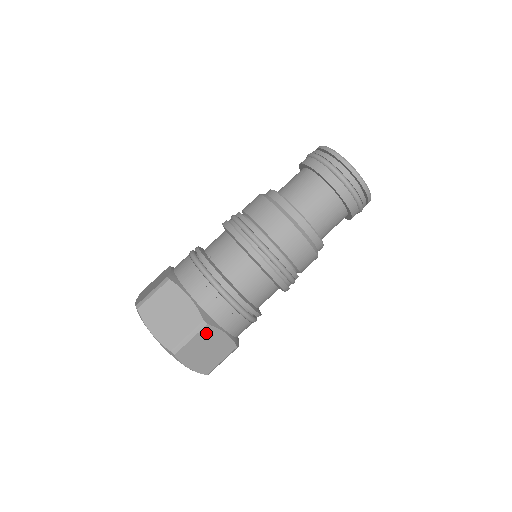
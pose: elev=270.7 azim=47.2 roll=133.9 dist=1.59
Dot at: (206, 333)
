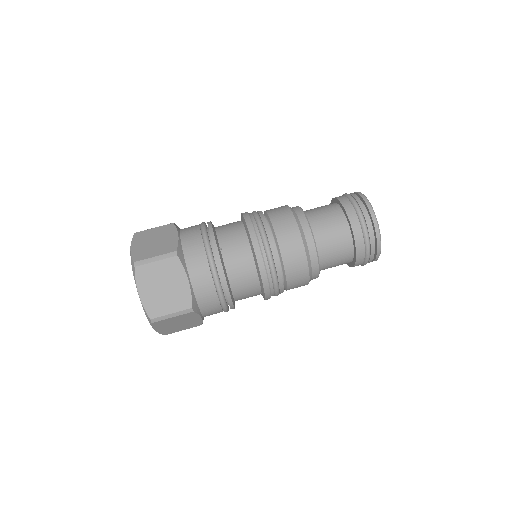
Dot at: (187, 315)
